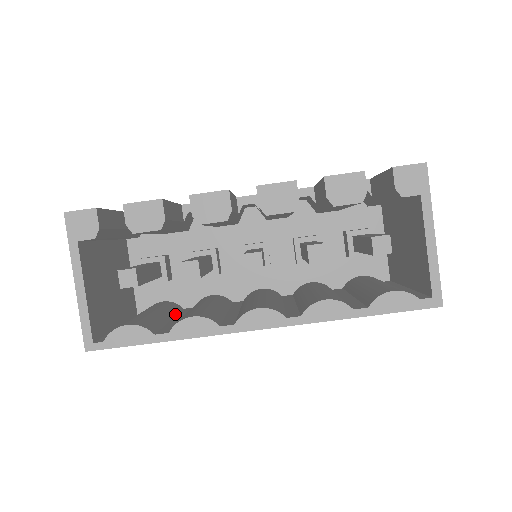
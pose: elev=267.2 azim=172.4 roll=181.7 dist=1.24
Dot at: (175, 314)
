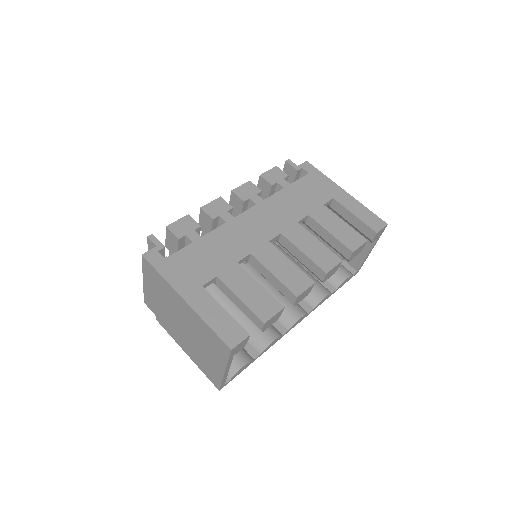
Dot at: occluded
